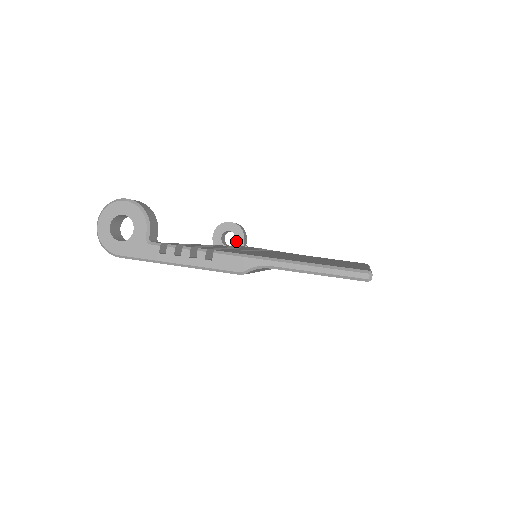
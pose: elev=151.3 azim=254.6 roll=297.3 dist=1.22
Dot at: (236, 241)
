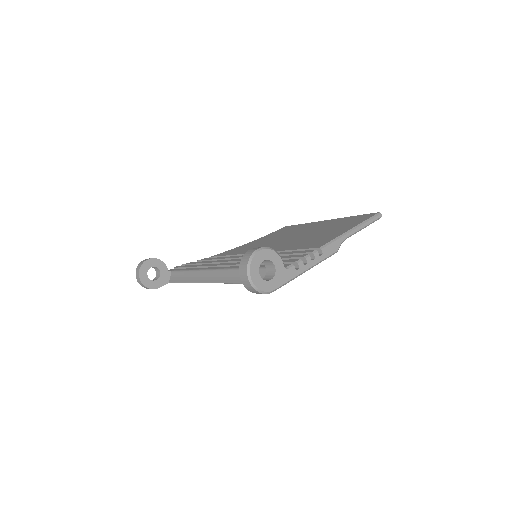
Dot at: (161, 272)
